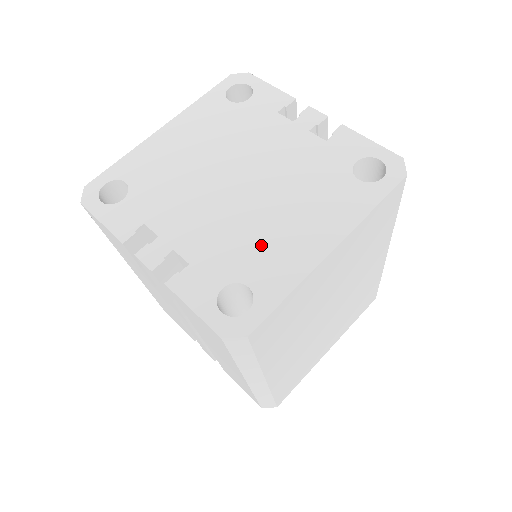
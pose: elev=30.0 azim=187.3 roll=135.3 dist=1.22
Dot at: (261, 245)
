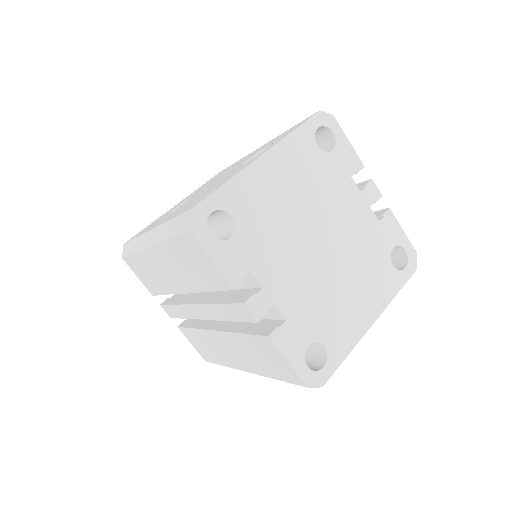
Dot at: (334, 311)
